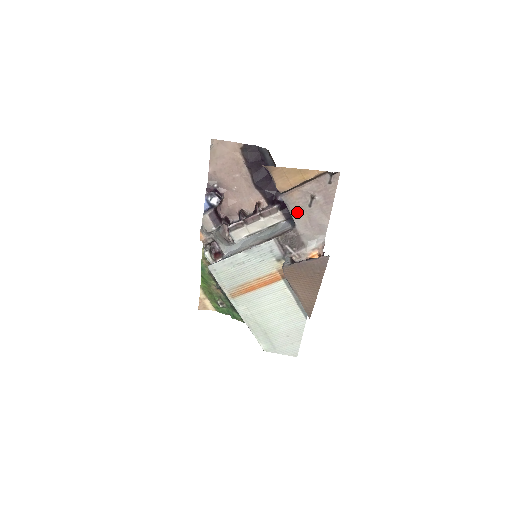
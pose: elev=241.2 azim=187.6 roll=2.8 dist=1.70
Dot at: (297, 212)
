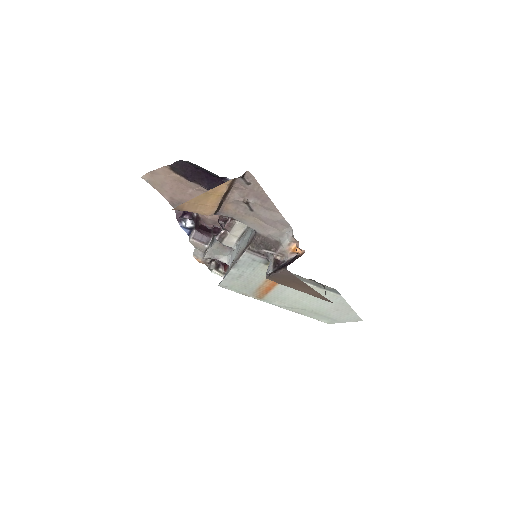
Dot at: (246, 220)
